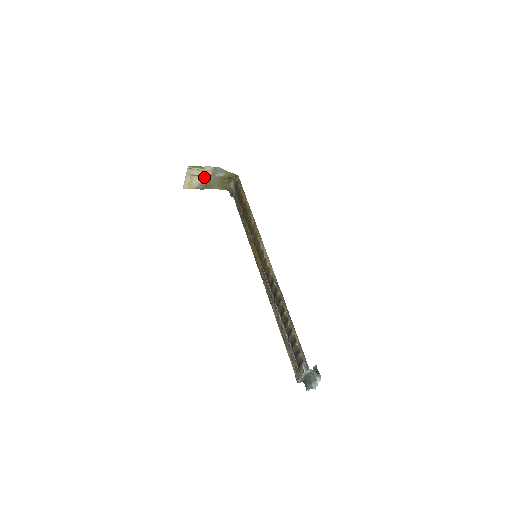
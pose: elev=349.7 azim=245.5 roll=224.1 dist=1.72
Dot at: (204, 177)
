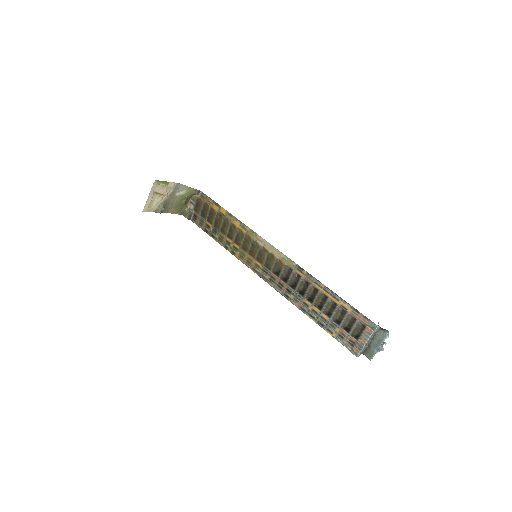
Dot at: (164, 196)
